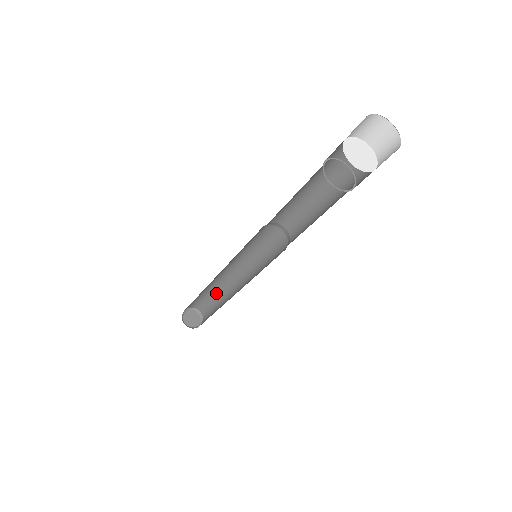
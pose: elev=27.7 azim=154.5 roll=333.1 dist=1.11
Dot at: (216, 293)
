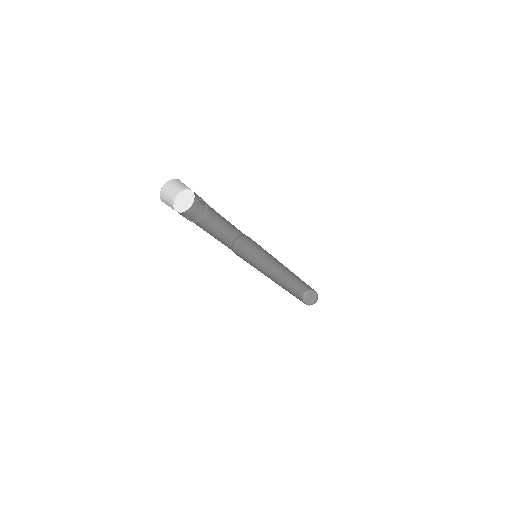
Dot at: (292, 278)
